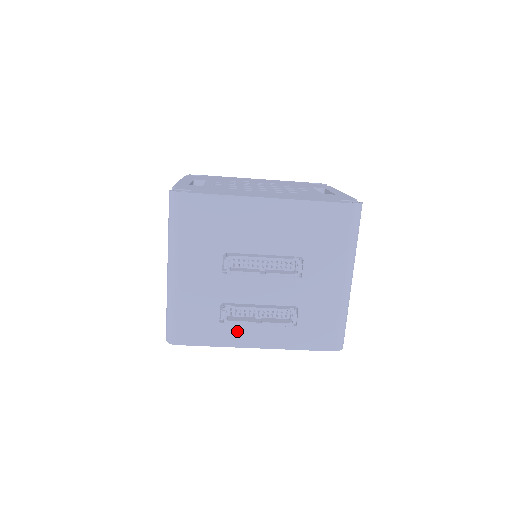
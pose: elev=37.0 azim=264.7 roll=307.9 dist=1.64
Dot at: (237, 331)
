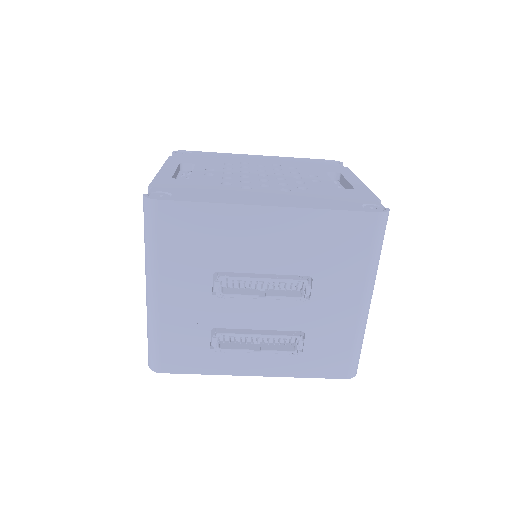
Dot at: (232, 358)
